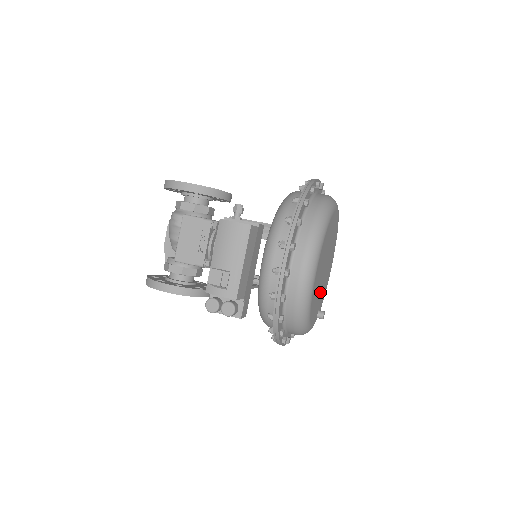
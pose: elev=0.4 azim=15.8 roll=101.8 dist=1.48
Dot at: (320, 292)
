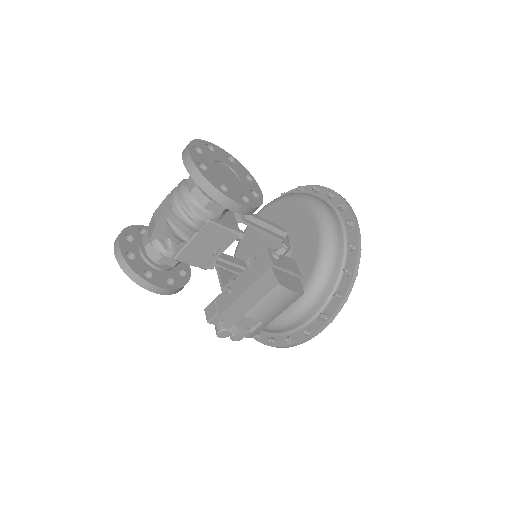
Dot at: occluded
